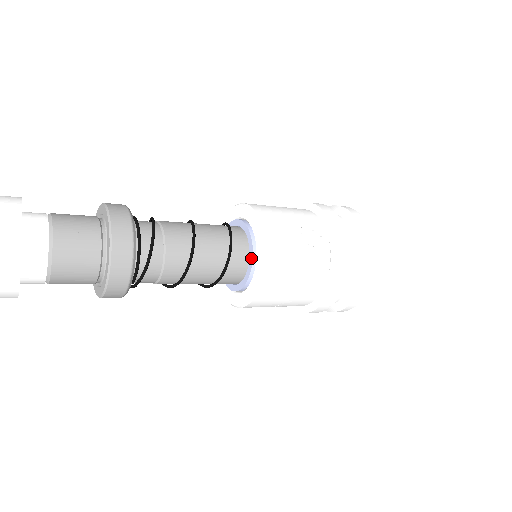
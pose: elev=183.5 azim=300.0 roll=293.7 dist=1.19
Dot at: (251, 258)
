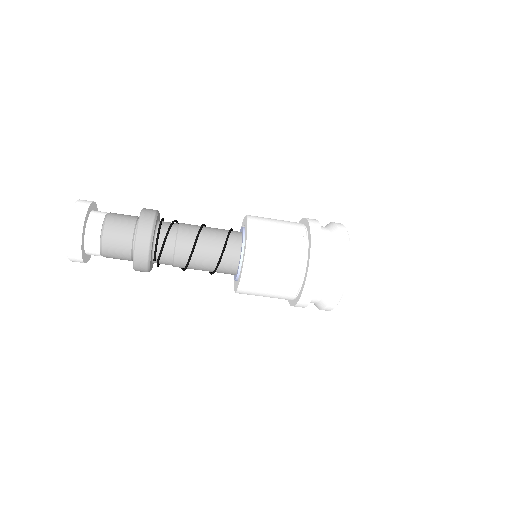
Dot at: (241, 250)
